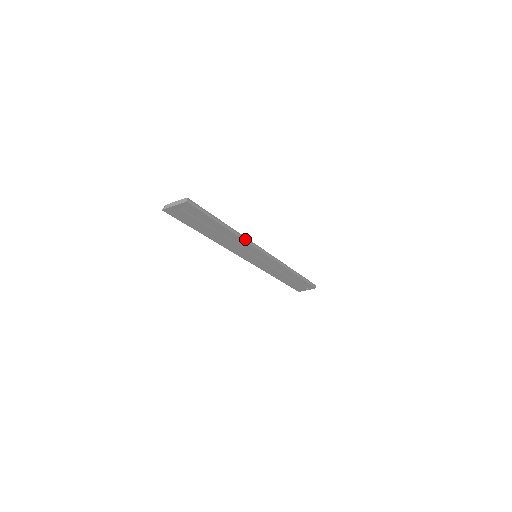
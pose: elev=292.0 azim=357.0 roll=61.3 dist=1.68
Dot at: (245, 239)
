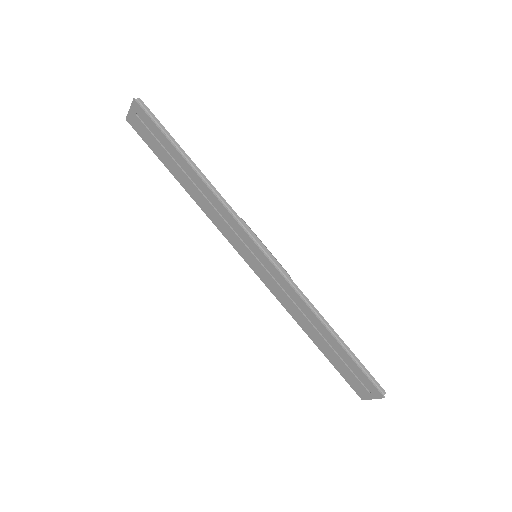
Dot at: (223, 201)
